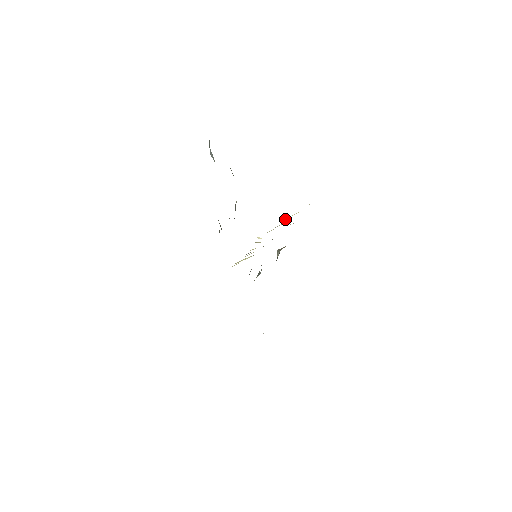
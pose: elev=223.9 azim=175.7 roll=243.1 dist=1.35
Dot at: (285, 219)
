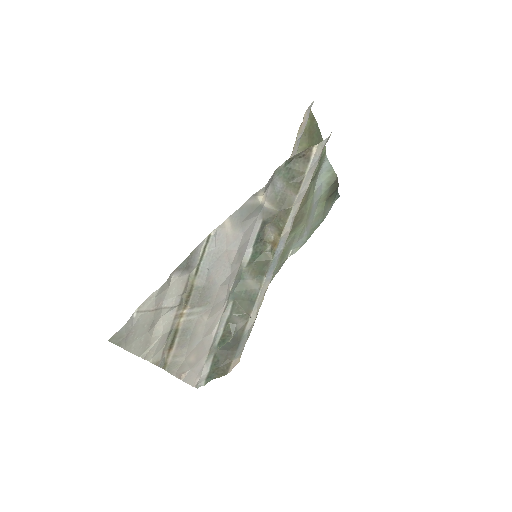
Dot at: occluded
